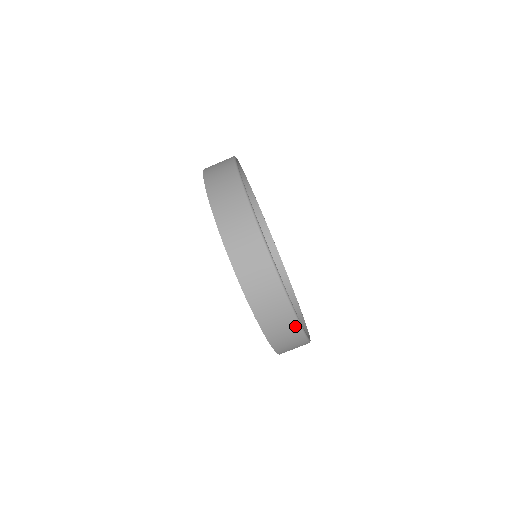
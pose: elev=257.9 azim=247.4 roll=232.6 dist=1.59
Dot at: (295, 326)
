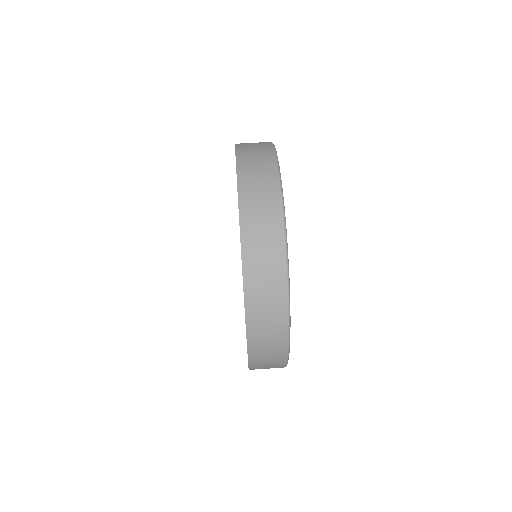
Dot at: (283, 303)
